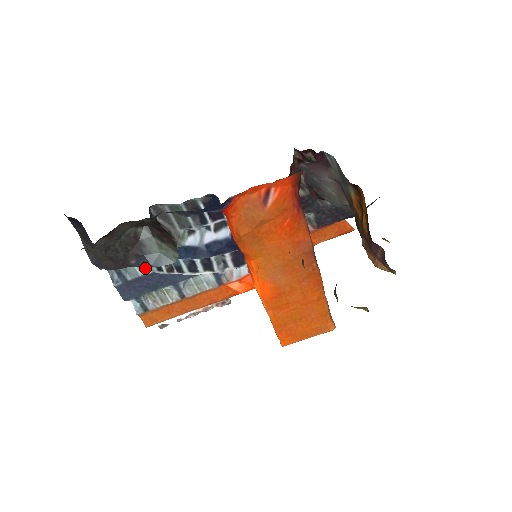
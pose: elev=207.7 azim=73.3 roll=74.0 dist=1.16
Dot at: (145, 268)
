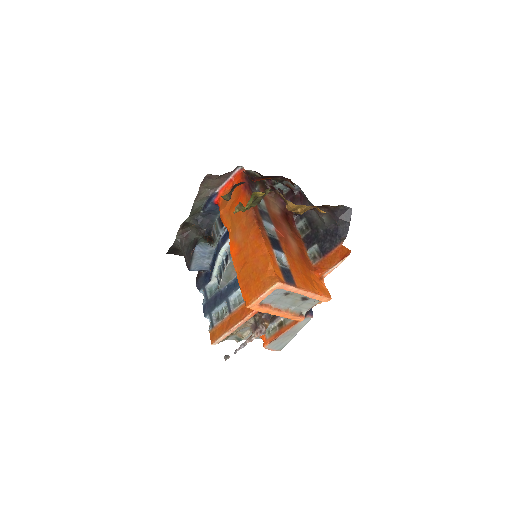
Dot at: (217, 289)
